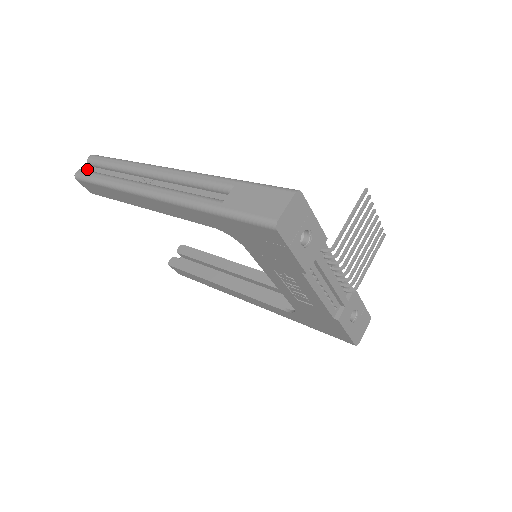
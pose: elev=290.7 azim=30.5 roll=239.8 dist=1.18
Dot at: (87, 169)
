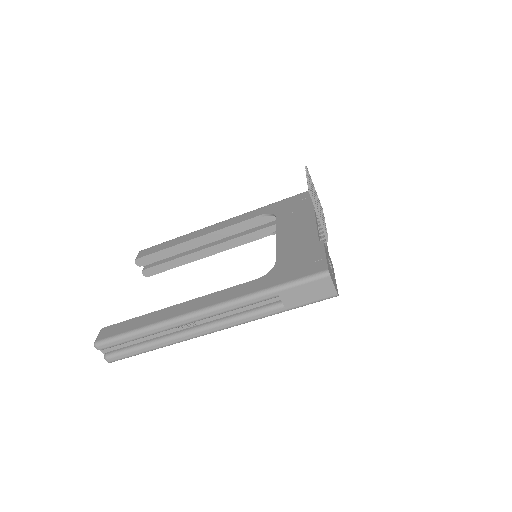
Dot at: (105, 351)
